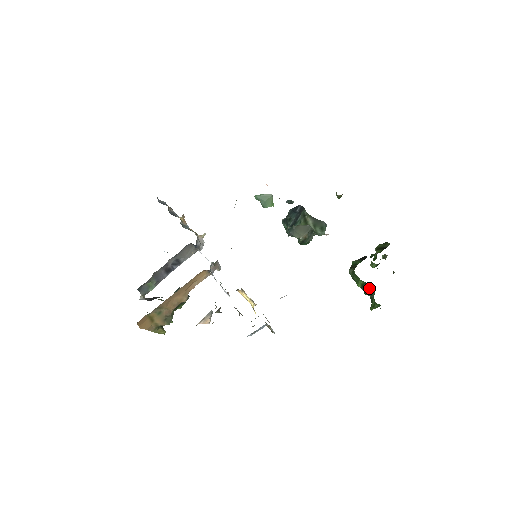
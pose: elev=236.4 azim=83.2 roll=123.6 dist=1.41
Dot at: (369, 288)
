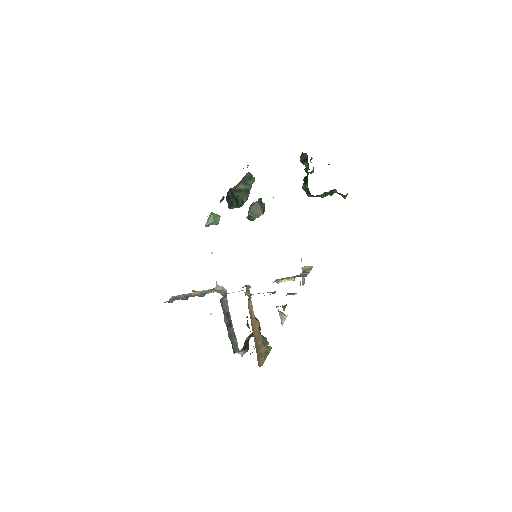
Dot at: (330, 192)
